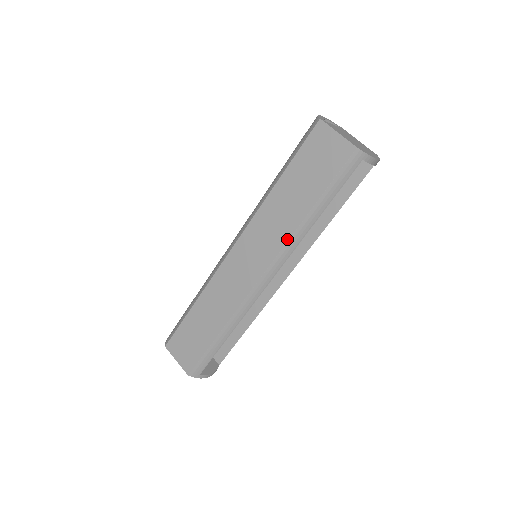
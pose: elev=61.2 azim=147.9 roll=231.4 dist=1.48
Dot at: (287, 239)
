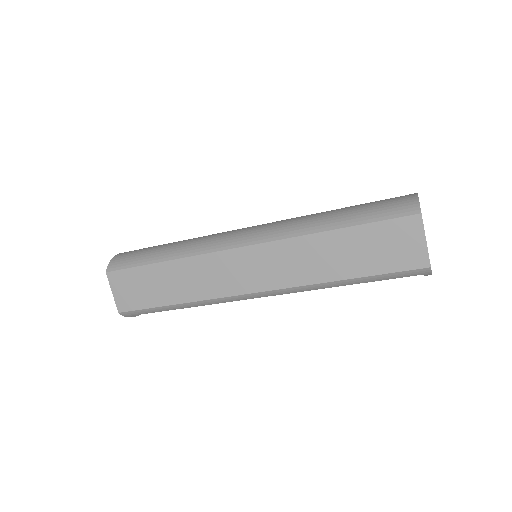
Dot at: (305, 284)
